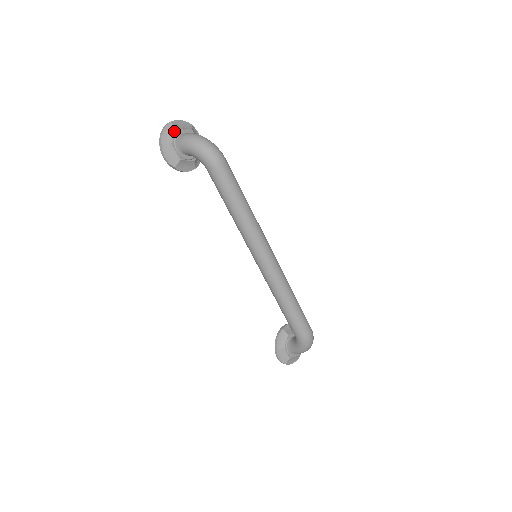
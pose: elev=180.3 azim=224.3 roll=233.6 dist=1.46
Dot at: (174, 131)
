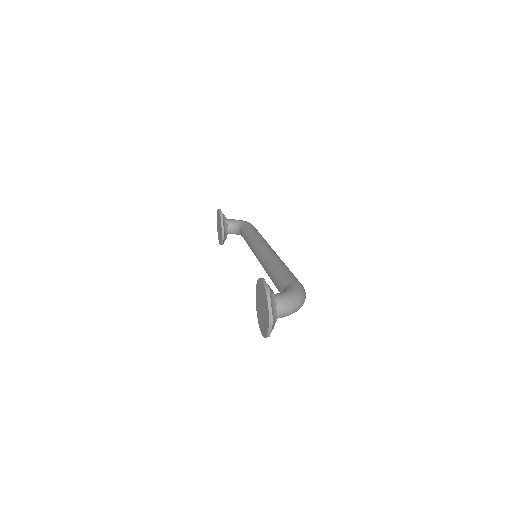
Dot at: (275, 320)
